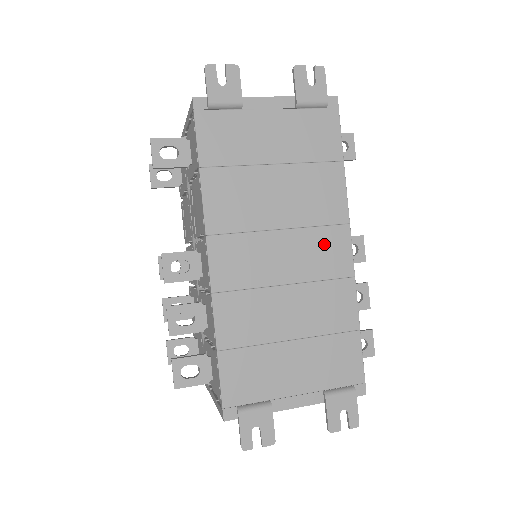
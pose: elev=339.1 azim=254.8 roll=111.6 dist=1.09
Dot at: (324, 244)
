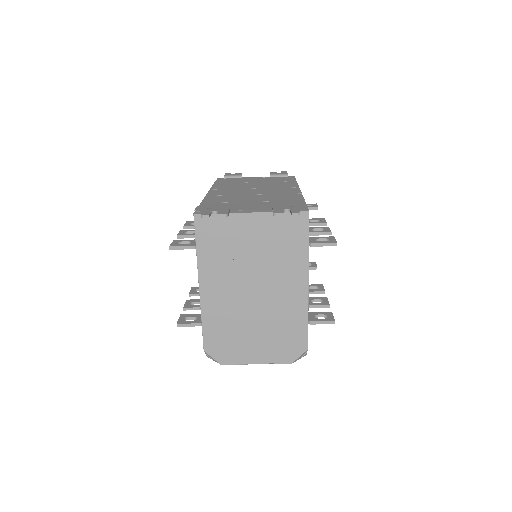
Dot at: (281, 190)
